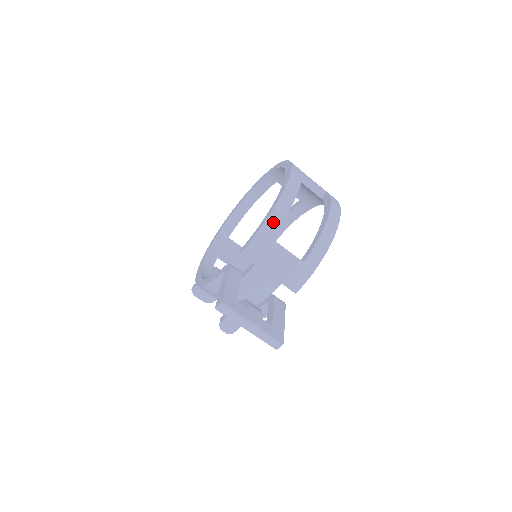
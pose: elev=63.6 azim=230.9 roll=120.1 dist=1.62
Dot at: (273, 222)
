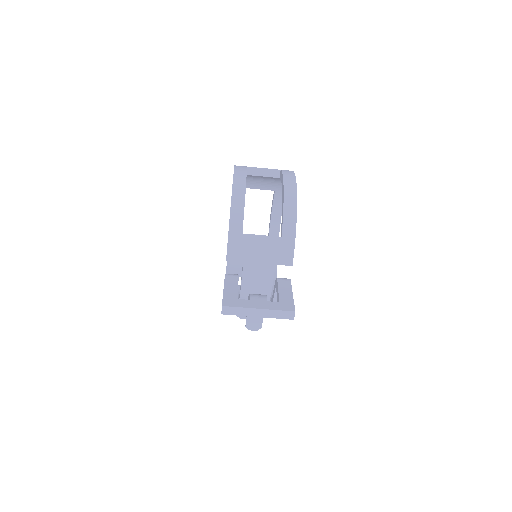
Dot at: (236, 220)
